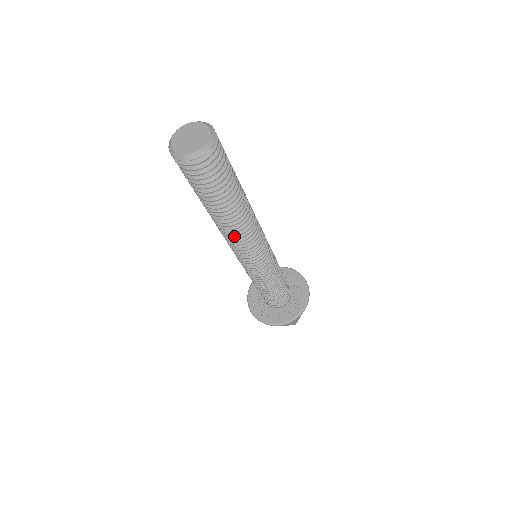
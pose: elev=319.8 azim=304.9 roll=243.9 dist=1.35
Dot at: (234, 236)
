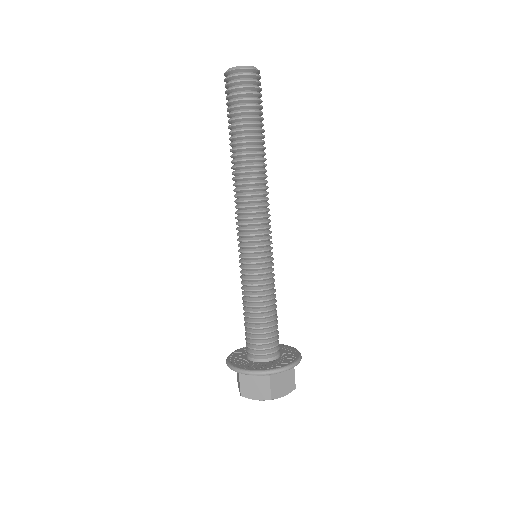
Dot at: (261, 183)
